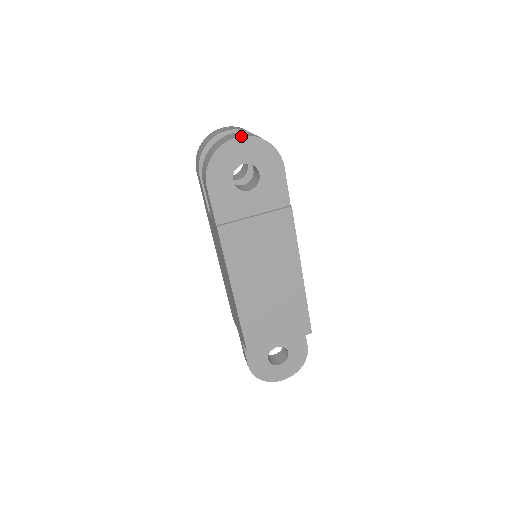
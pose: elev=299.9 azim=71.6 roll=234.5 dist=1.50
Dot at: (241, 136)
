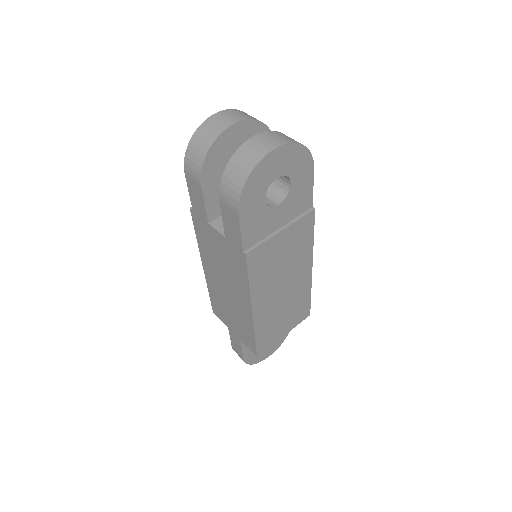
Dot at: (279, 146)
